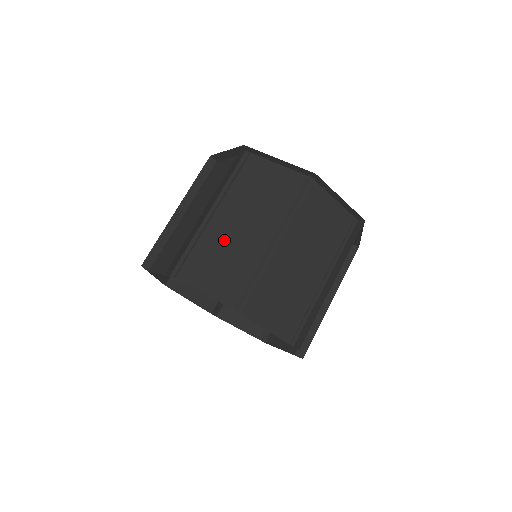
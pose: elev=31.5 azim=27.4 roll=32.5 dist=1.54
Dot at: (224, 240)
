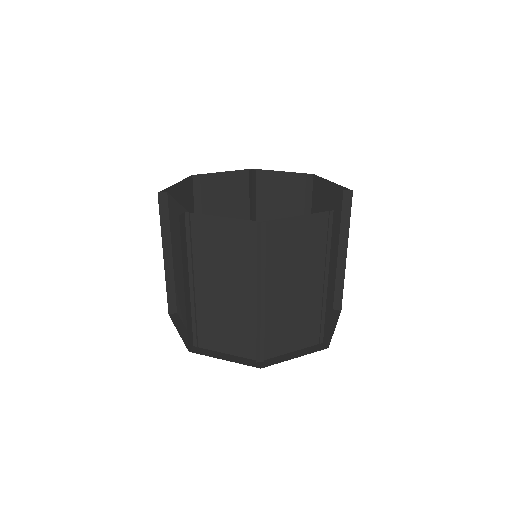
Dot at: (181, 283)
